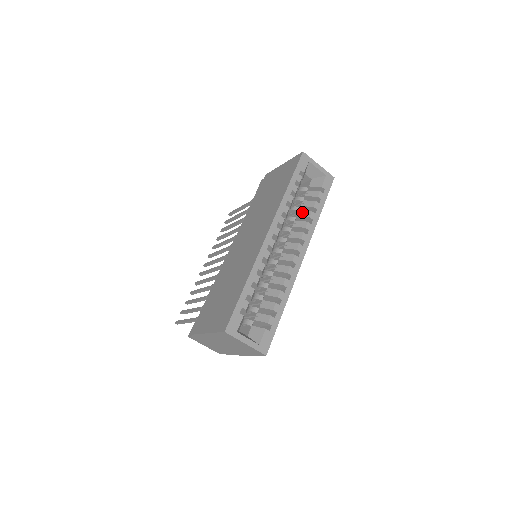
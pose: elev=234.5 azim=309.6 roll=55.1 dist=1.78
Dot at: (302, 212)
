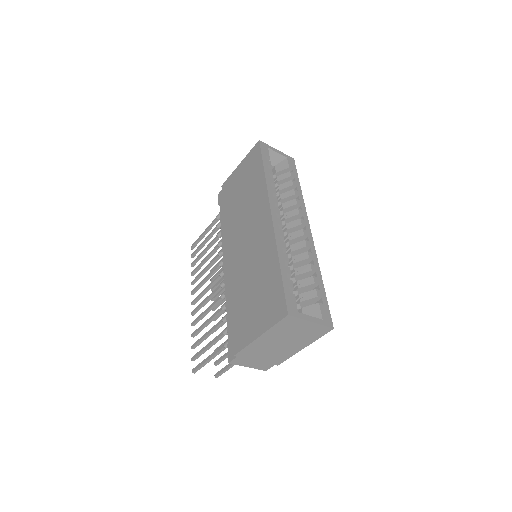
Dot at: (284, 194)
